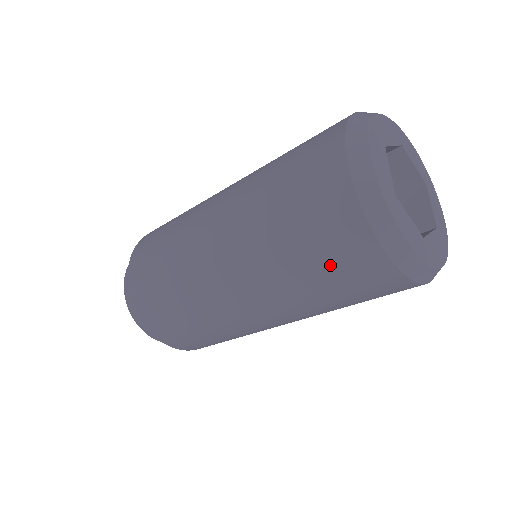
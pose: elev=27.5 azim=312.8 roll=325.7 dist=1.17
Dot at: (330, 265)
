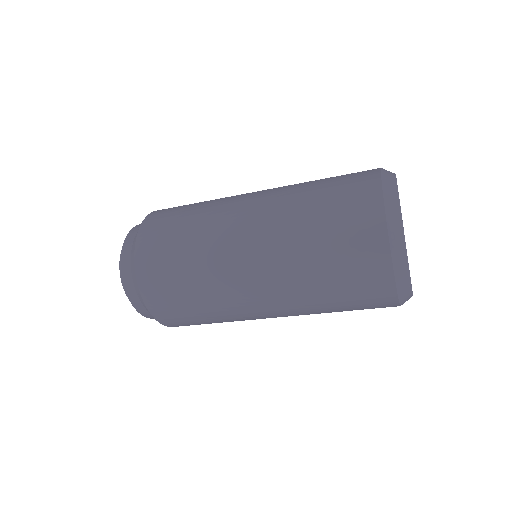
Dot at: (339, 211)
